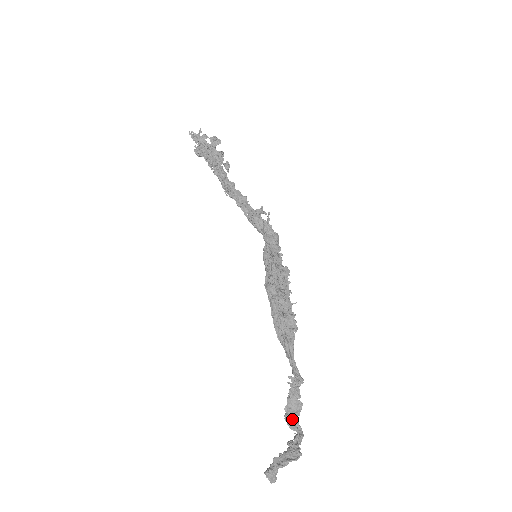
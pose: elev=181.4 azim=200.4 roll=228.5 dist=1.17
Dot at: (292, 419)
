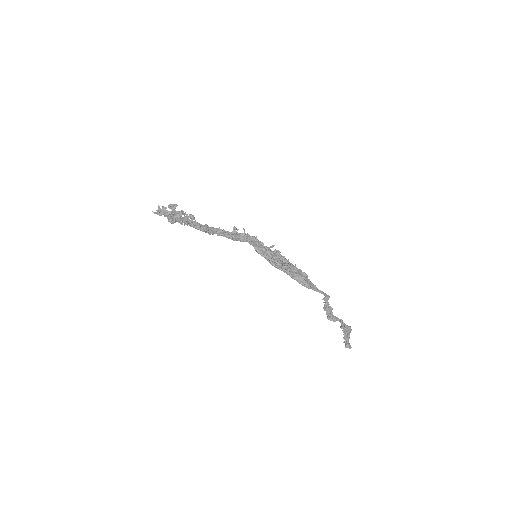
Dot at: (332, 317)
